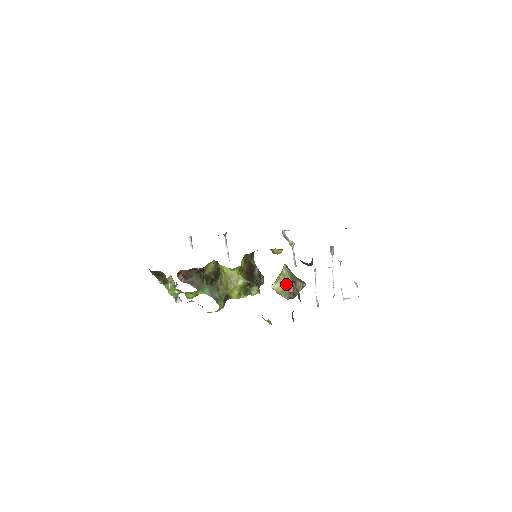
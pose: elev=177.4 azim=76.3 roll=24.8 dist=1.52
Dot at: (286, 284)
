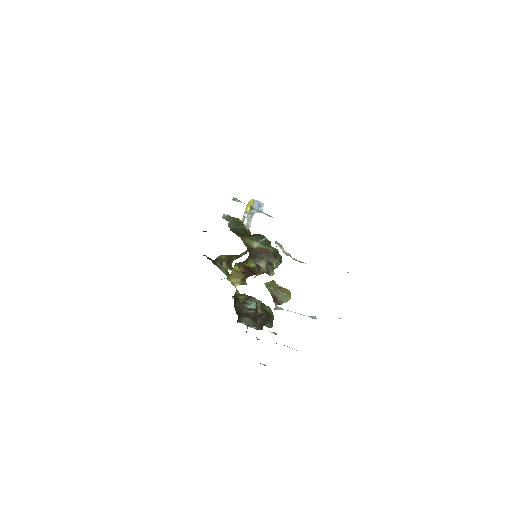
Dot at: (271, 295)
